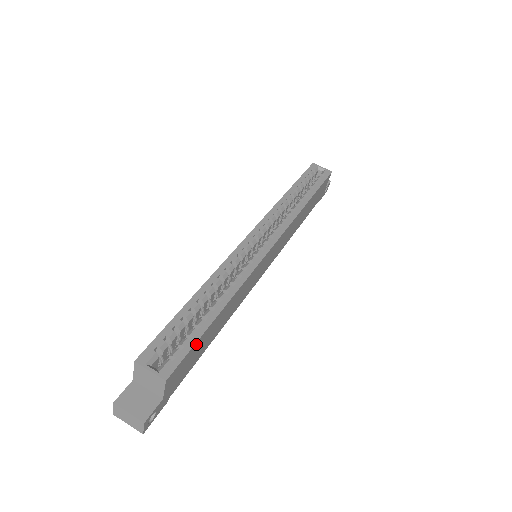
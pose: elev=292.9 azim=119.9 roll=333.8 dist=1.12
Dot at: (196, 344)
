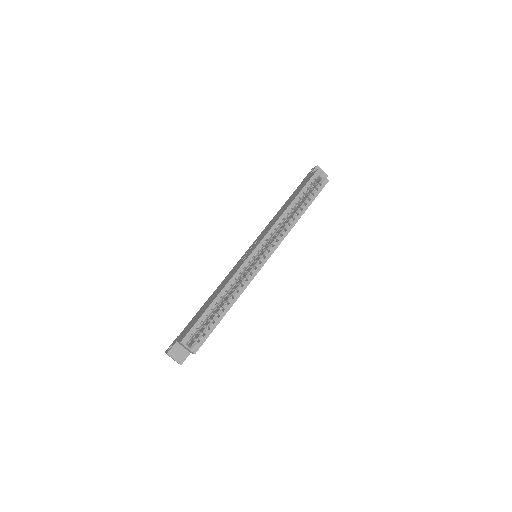
Dot at: (212, 331)
